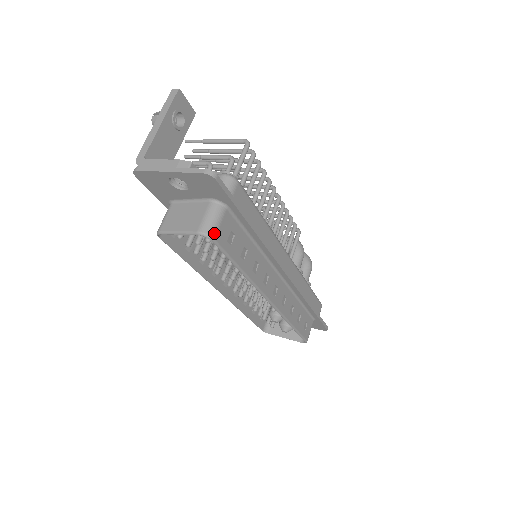
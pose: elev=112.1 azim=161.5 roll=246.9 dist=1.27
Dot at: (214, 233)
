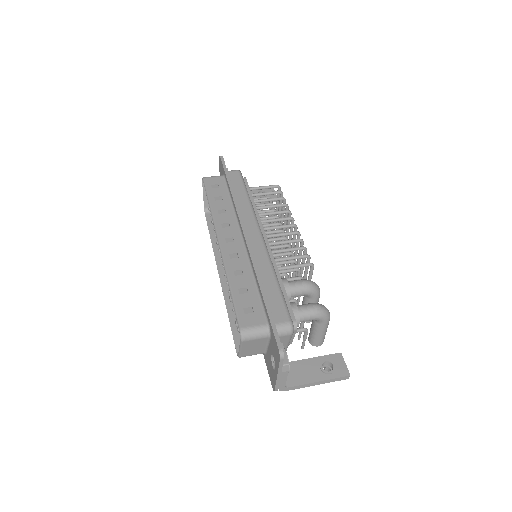
Dot at: (206, 177)
